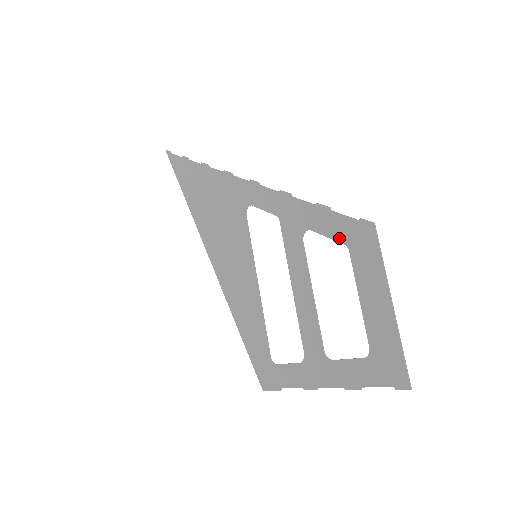
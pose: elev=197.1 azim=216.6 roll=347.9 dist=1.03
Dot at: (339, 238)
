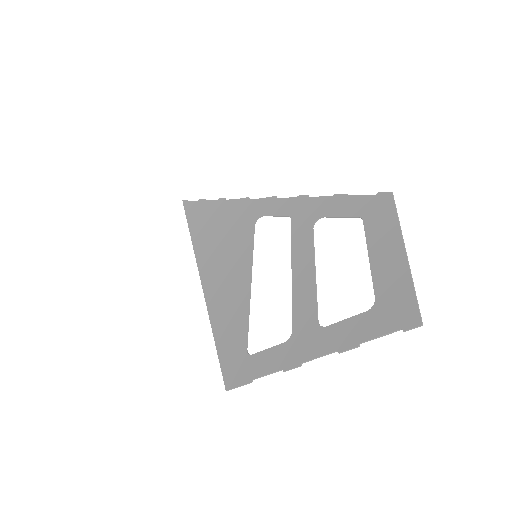
Dot at: (354, 214)
